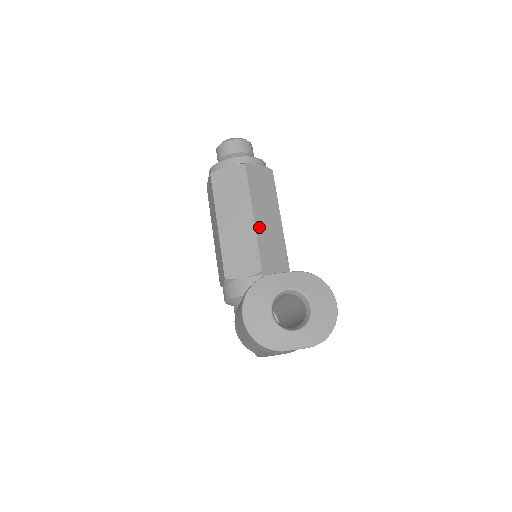
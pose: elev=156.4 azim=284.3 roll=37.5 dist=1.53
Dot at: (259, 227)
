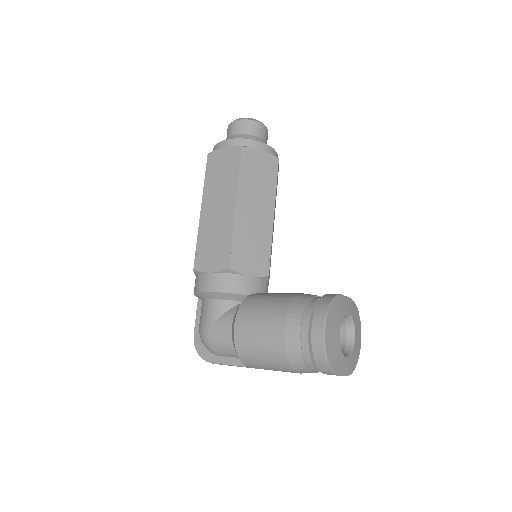
Dot at: occluded
